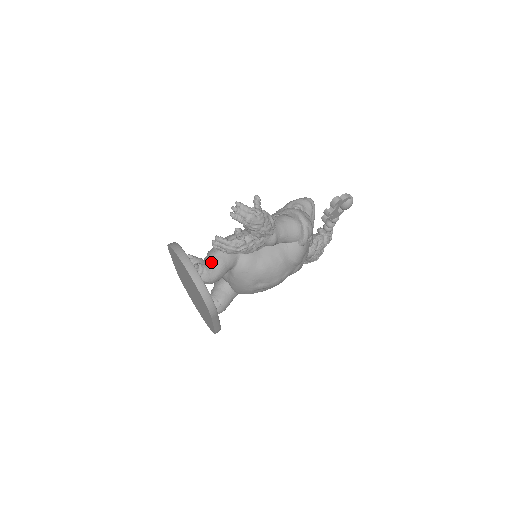
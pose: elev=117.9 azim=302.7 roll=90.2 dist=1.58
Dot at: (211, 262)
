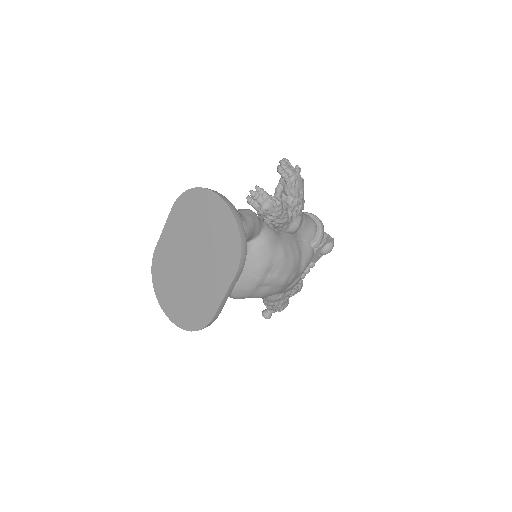
Dot at: (242, 215)
